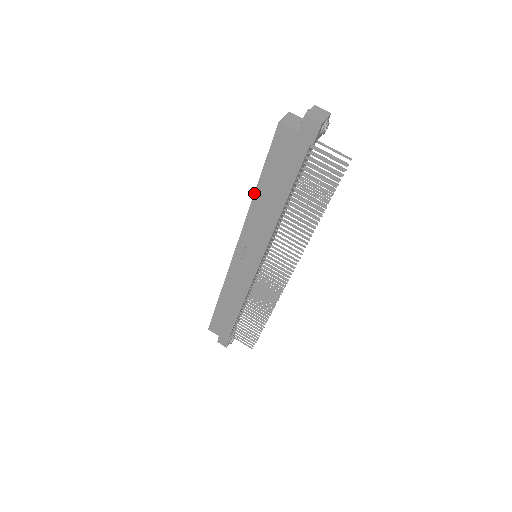
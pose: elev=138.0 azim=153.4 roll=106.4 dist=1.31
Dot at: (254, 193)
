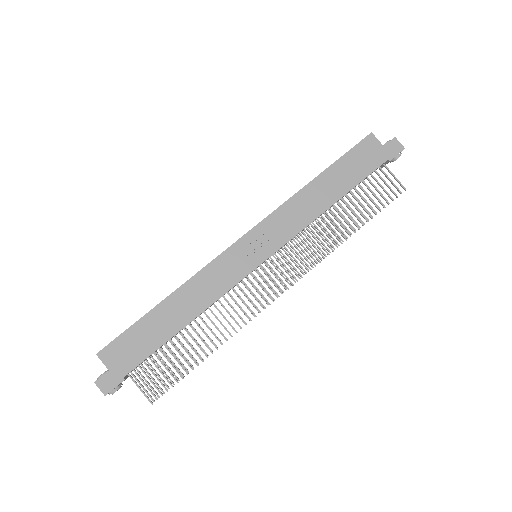
Dot at: occluded
